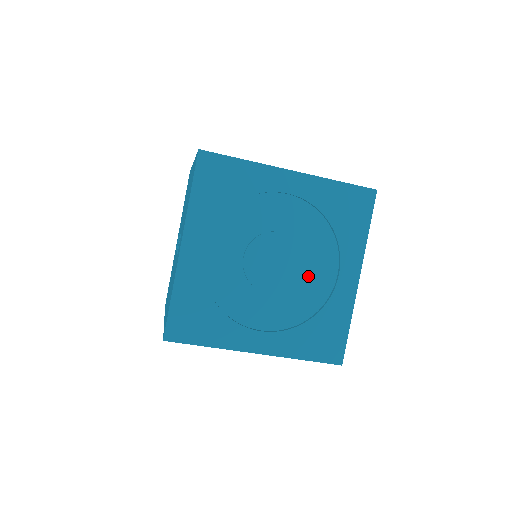
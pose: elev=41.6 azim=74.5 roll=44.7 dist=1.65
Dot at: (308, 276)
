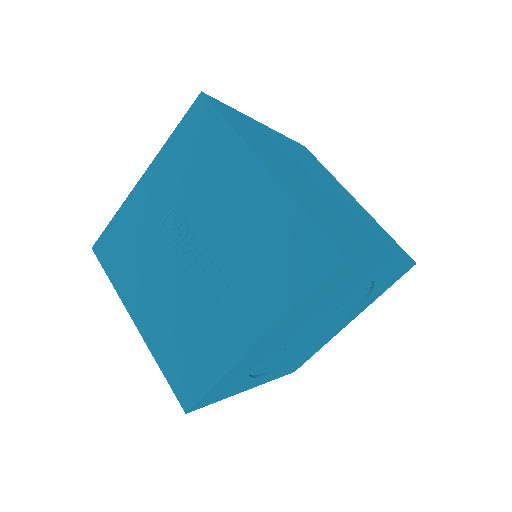
Dot at: occluded
